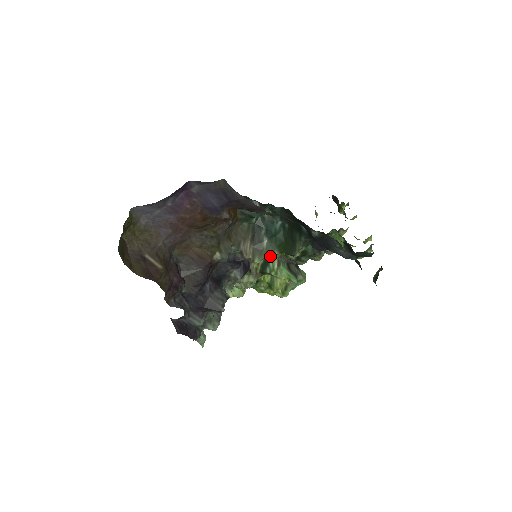
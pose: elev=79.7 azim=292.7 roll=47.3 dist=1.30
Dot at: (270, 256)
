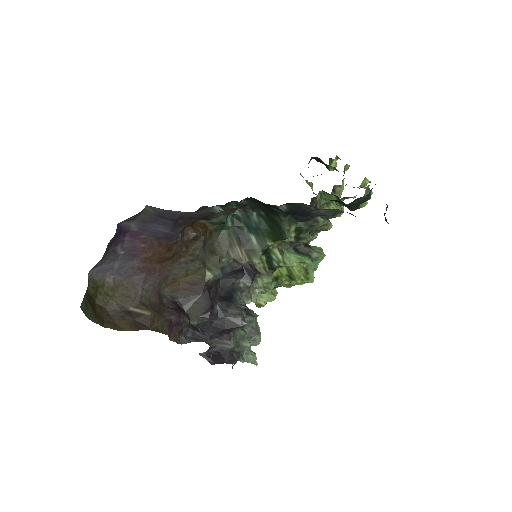
Dot at: (268, 250)
